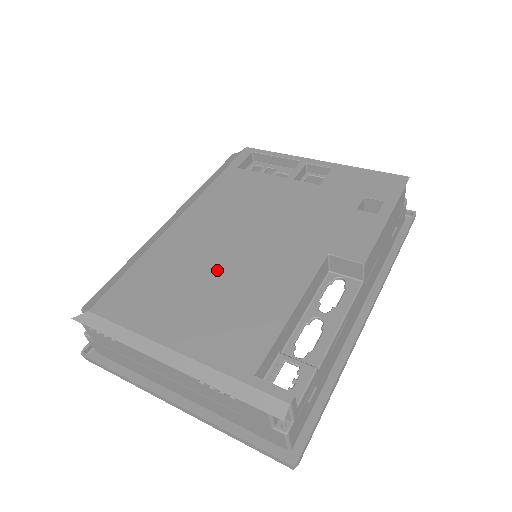
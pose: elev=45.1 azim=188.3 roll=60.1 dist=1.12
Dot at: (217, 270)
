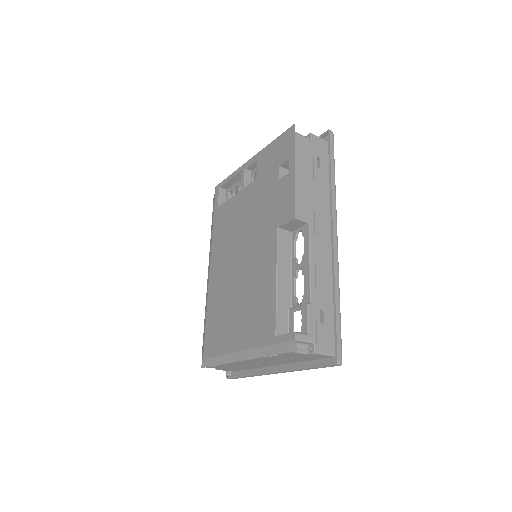
Dot at: (237, 287)
